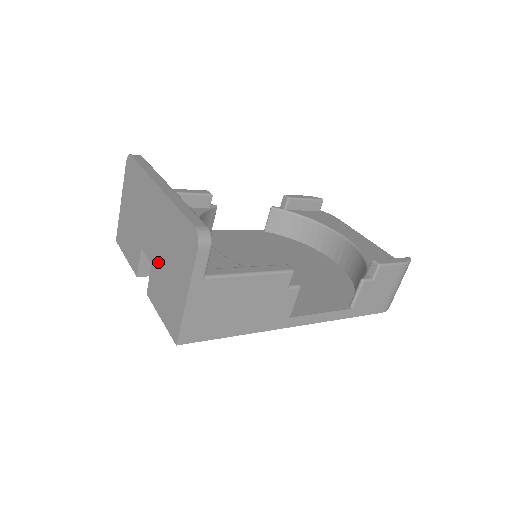
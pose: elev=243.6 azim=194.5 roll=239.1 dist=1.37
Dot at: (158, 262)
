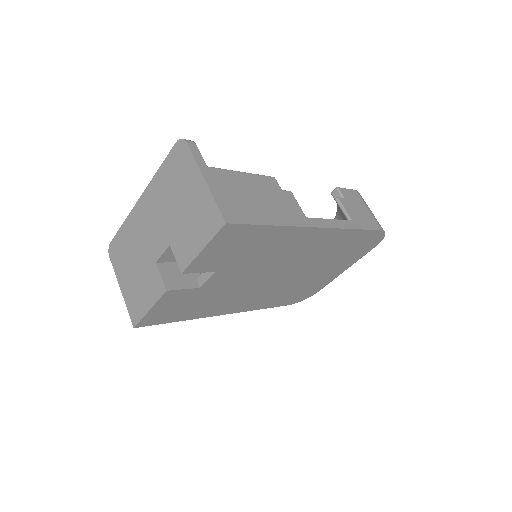
Dot at: (172, 228)
